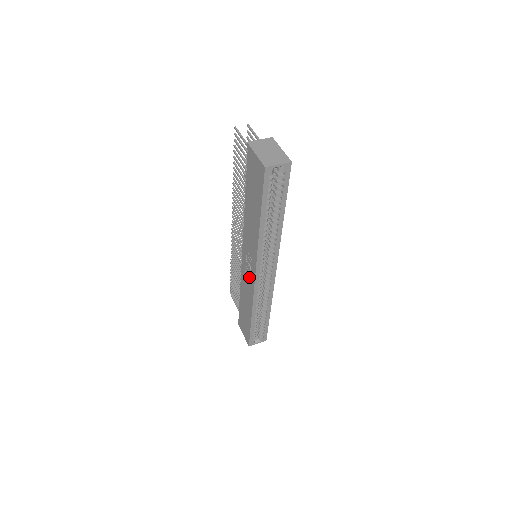
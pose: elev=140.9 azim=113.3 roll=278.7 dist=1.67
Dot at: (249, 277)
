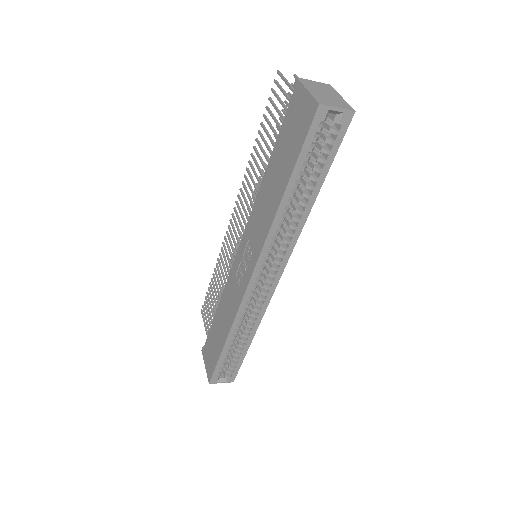
Dot at: (239, 282)
